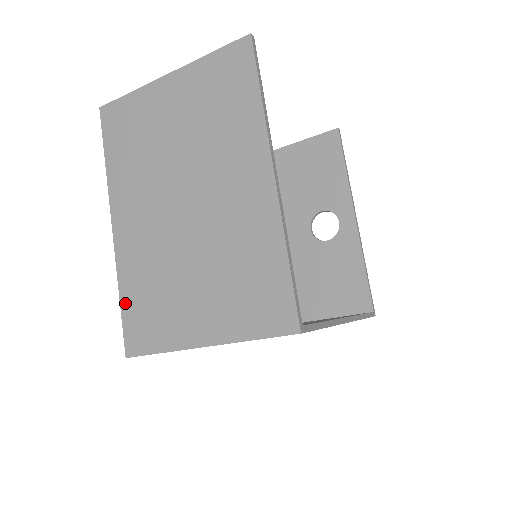
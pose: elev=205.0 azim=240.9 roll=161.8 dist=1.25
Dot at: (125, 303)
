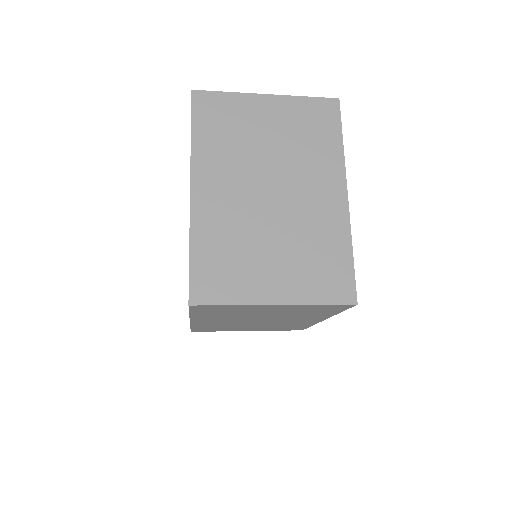
Dot at: (196, 257)
